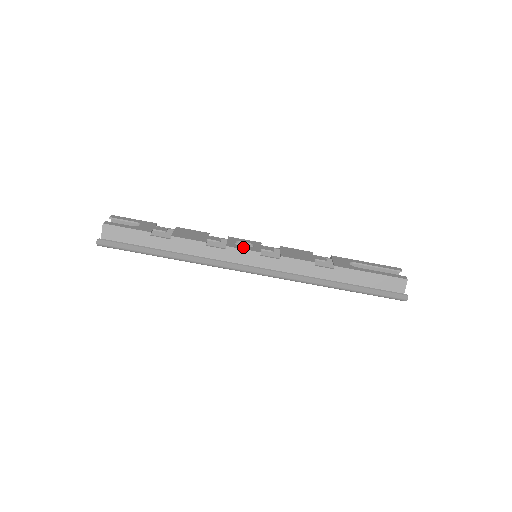
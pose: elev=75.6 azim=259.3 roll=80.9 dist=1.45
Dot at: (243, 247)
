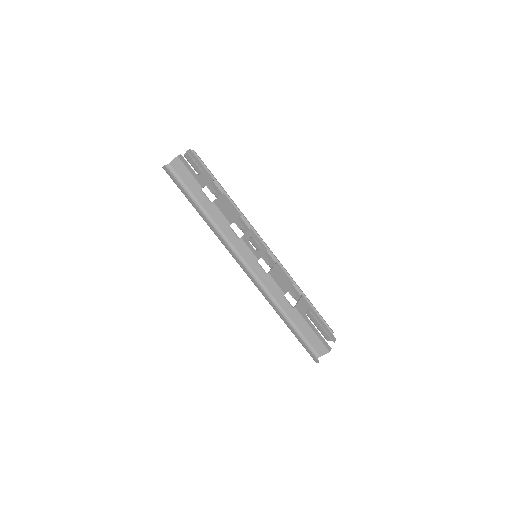
Dot at: (251, 247)
